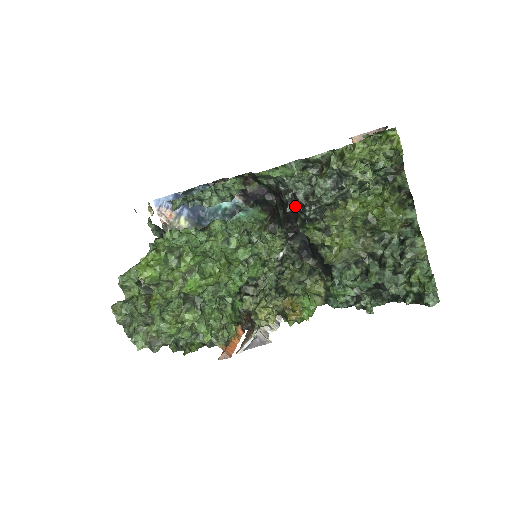
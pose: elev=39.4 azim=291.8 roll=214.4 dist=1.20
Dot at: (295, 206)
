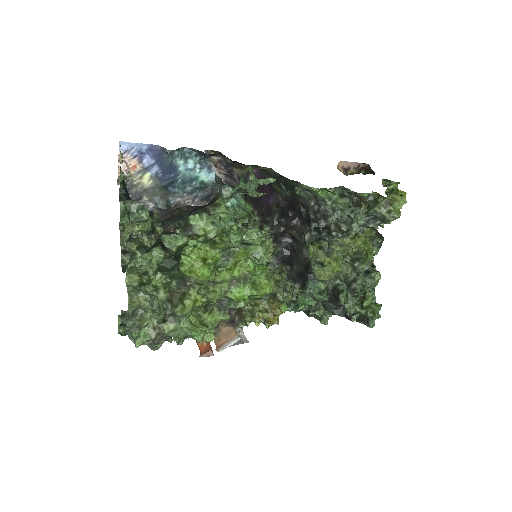
Dot at: (322, 227)
